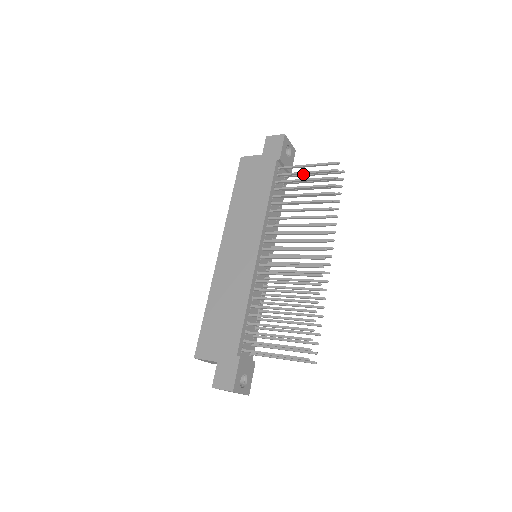
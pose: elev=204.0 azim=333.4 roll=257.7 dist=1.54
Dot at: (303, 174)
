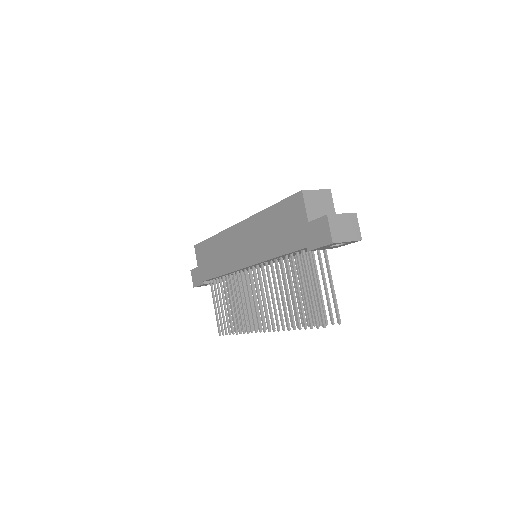
Dot at: (309, 284)
